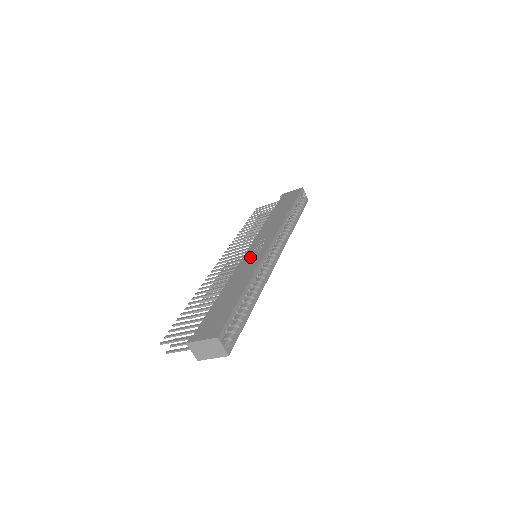
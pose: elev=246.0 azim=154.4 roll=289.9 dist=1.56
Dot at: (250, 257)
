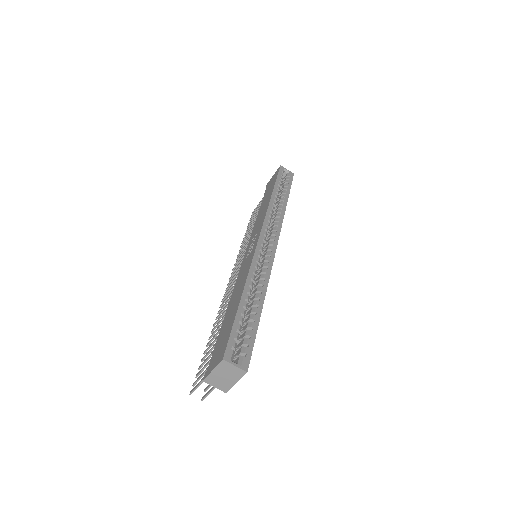
Dot at: (246, 260)
